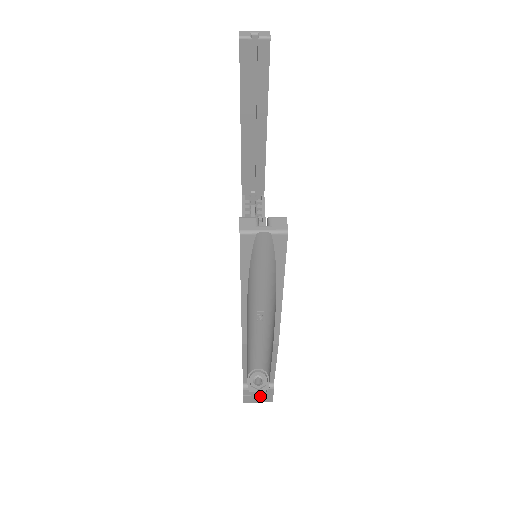
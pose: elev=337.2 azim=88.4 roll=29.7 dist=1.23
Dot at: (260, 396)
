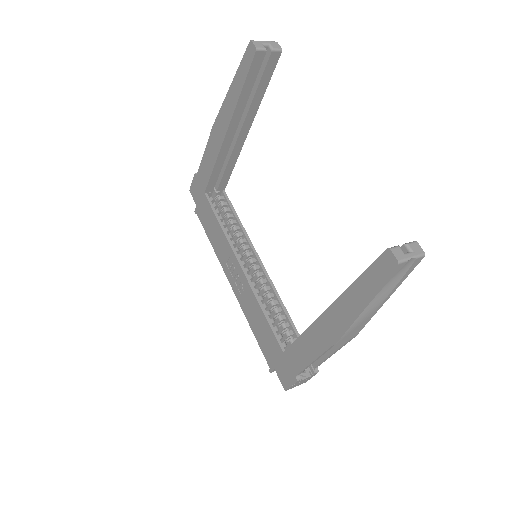
Dot at: (303, 381)
